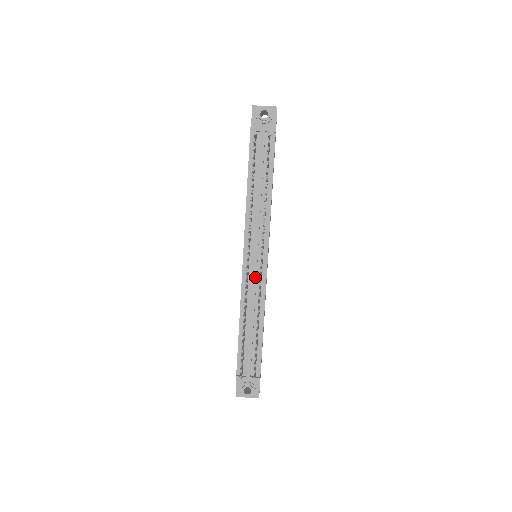
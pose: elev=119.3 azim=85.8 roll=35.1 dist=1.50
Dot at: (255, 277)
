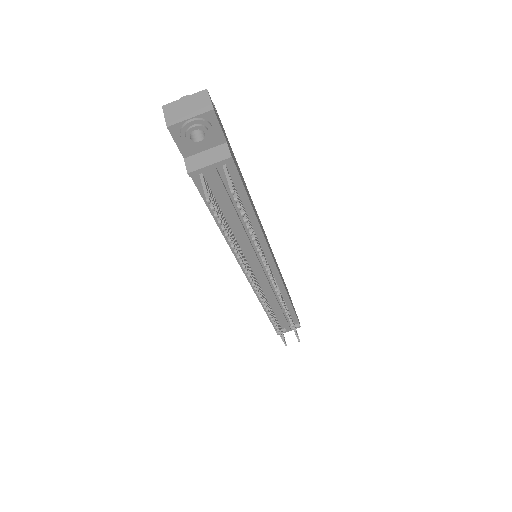
Dot at: (268, 285)
